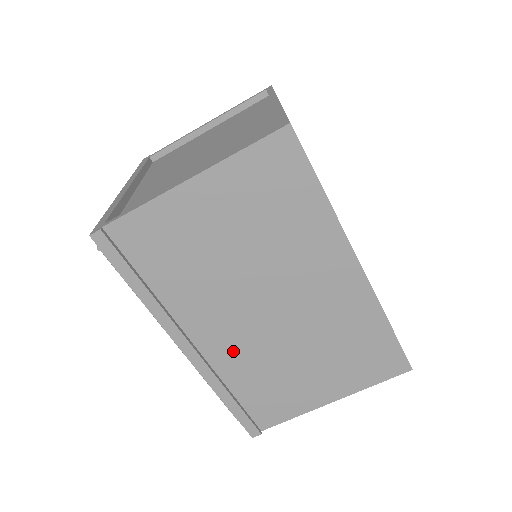
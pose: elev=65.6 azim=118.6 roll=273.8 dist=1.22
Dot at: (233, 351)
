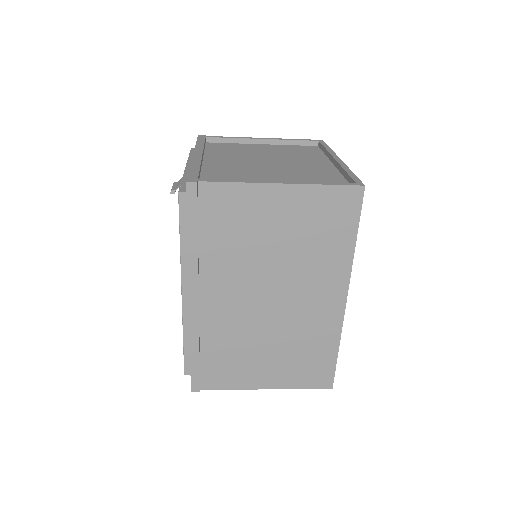
Dot at: (224, 318)
